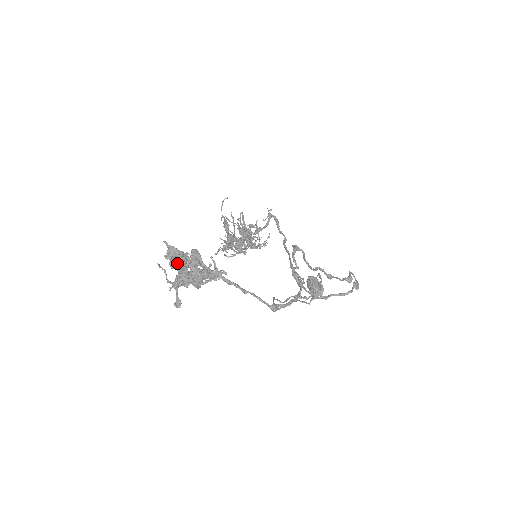
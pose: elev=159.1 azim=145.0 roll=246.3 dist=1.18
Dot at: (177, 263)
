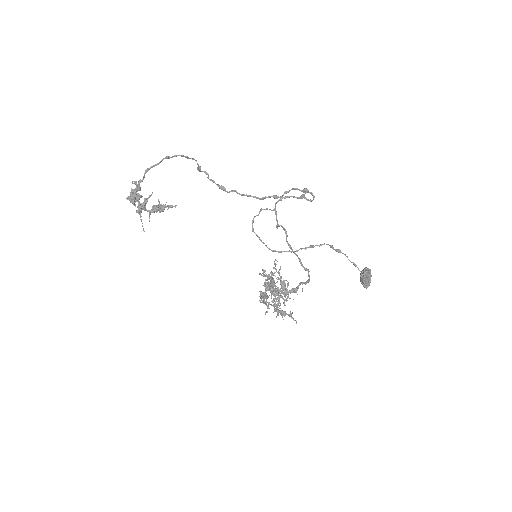
Dot at: (133, 198)
